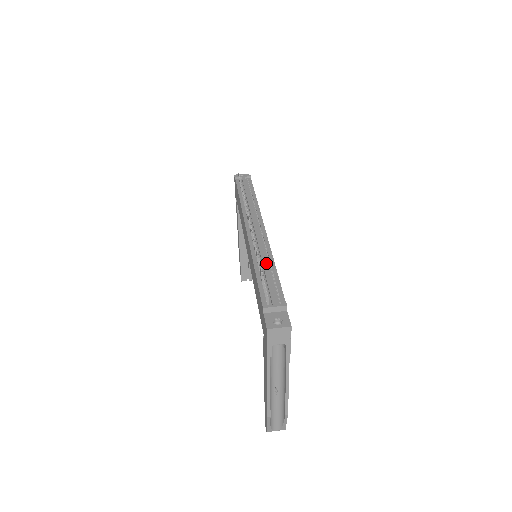
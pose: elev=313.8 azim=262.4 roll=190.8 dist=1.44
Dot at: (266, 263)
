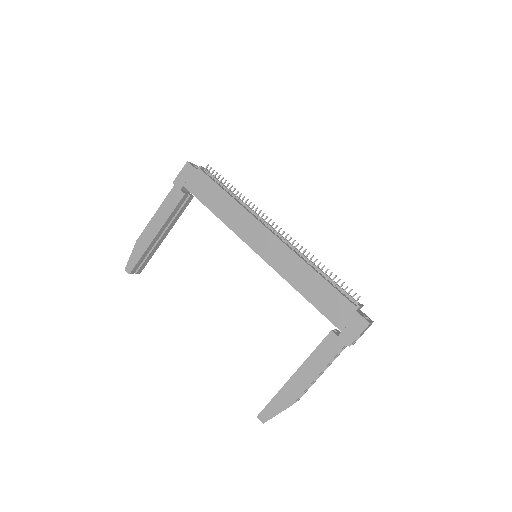
Dot at: (319, 268)
